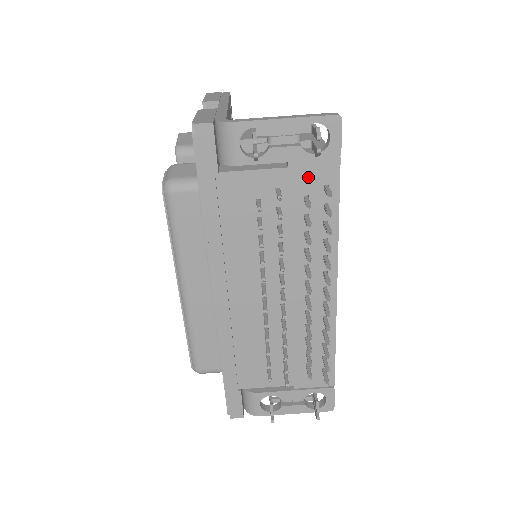
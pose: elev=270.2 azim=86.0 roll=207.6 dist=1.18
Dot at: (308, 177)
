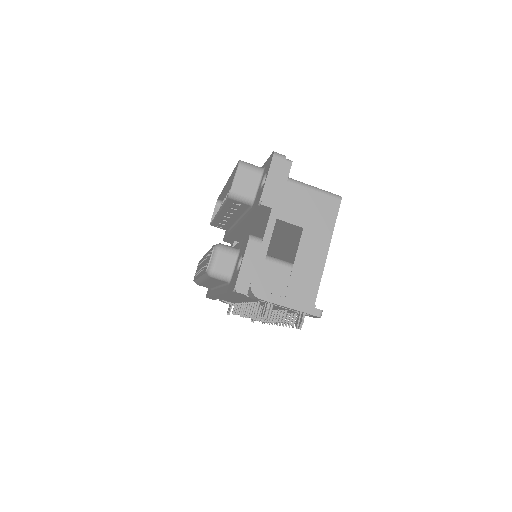
Dot at: occluded
